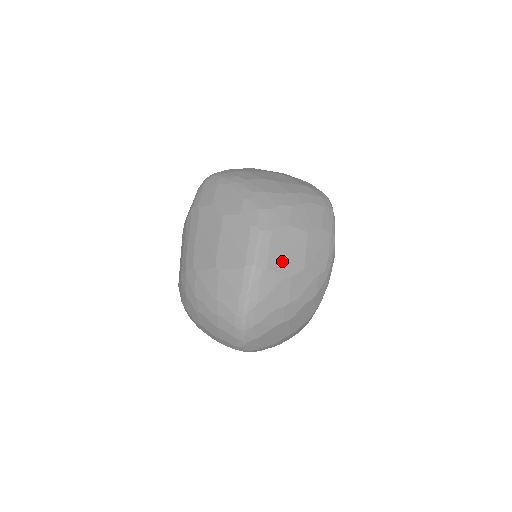
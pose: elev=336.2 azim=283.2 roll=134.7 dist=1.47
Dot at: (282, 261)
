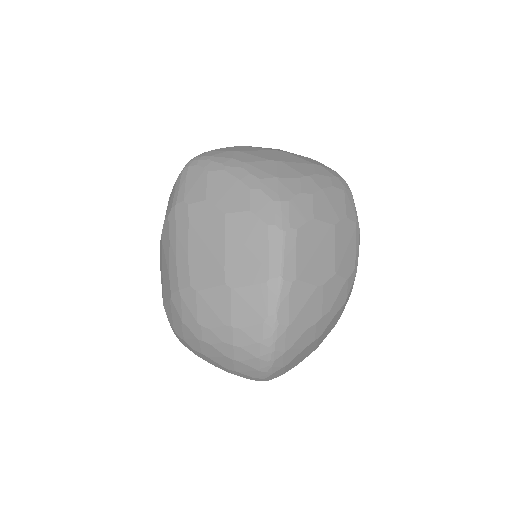
Dot at: (311, 267)
